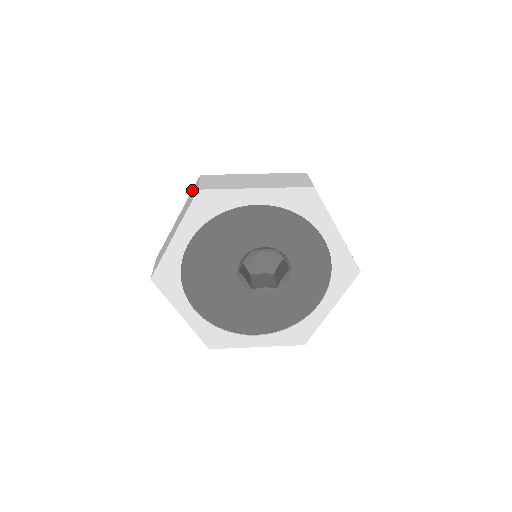
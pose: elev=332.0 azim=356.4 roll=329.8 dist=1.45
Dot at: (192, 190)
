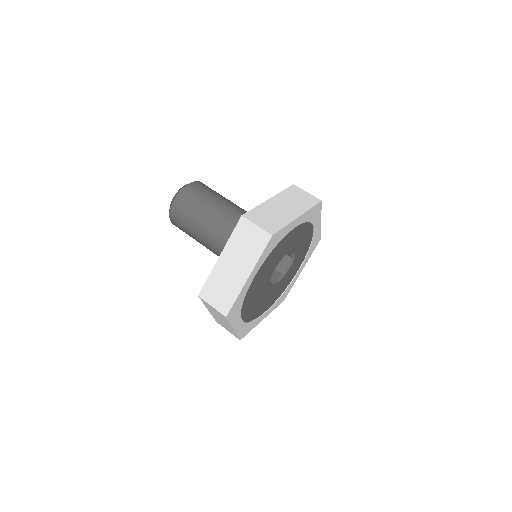
Dot at: (236, 230)
